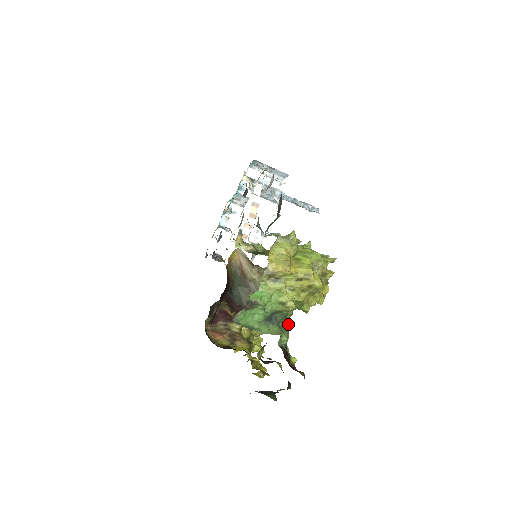
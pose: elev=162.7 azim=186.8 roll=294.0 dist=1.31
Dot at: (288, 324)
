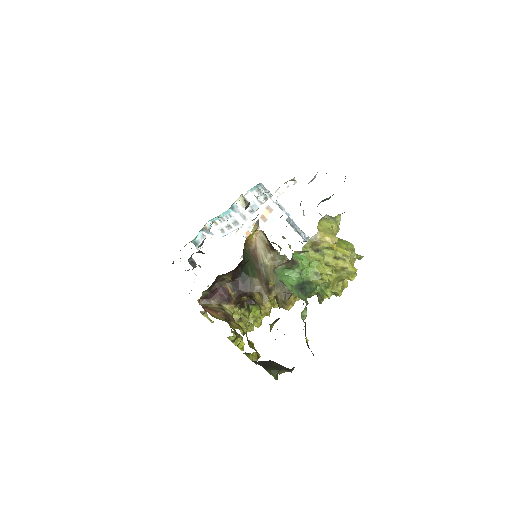
Dot at: occluded
